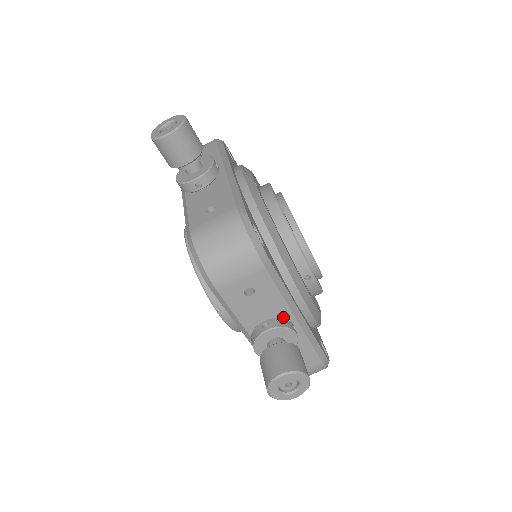
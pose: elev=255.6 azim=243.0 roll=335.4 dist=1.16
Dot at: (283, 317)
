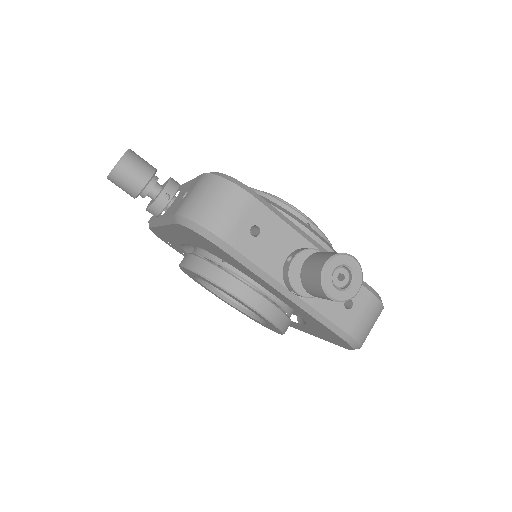
Dot at: occluded
